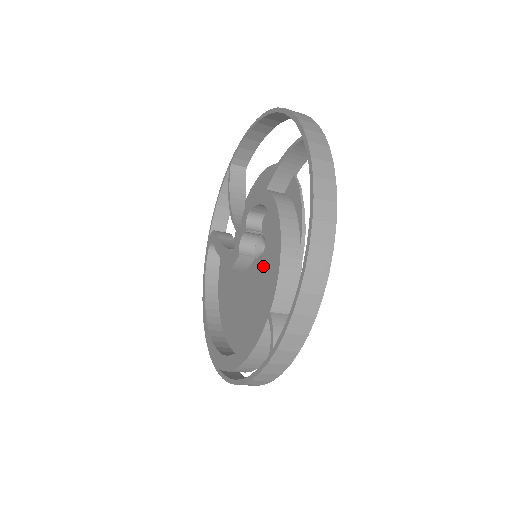
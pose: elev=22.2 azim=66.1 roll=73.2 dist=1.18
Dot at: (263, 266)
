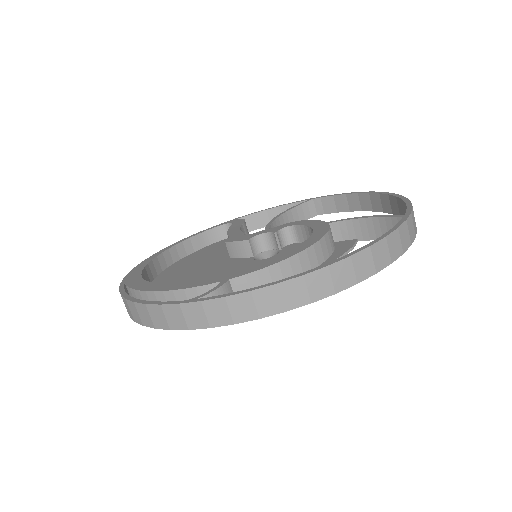
Dot at: (254, 264)
